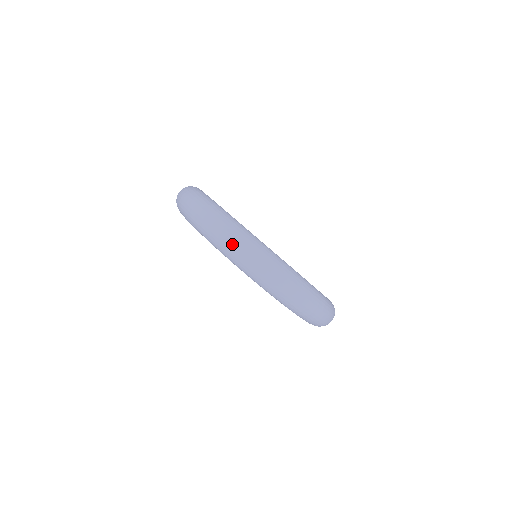
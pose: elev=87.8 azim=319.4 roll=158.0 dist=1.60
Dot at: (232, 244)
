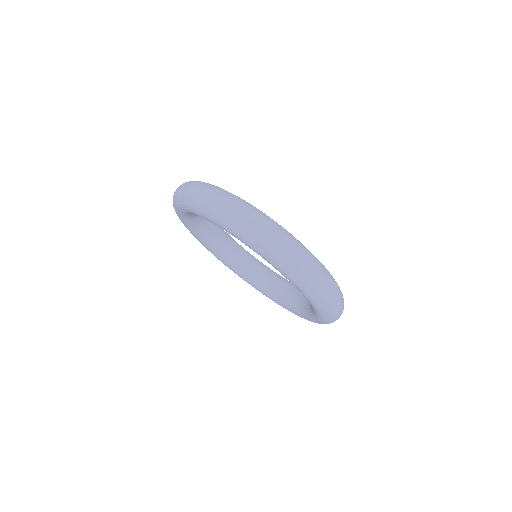
Dot at: (215, 201)
